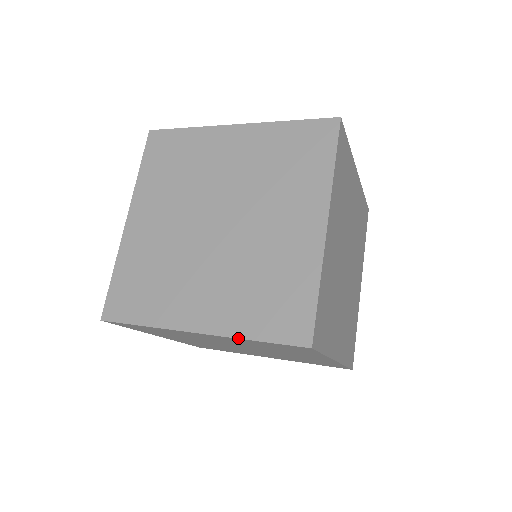
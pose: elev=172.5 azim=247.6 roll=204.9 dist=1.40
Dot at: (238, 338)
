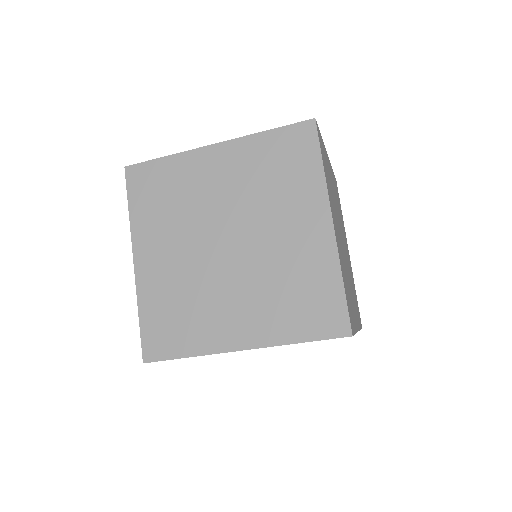
Dot at: occluded
